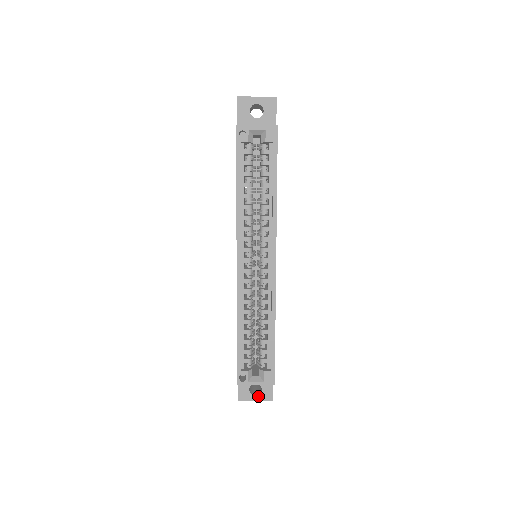
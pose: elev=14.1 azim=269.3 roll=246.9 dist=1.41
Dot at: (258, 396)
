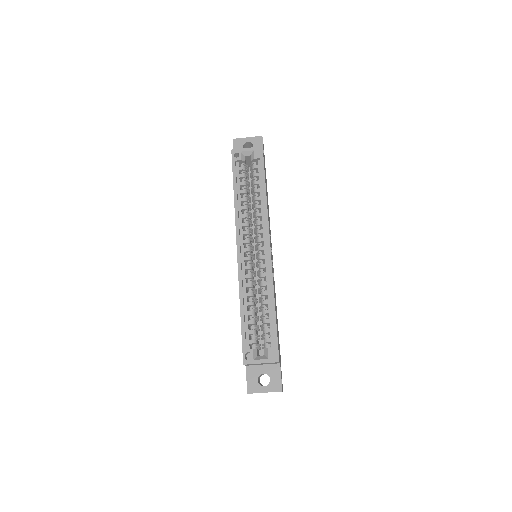
Dot at: (267, 387)
